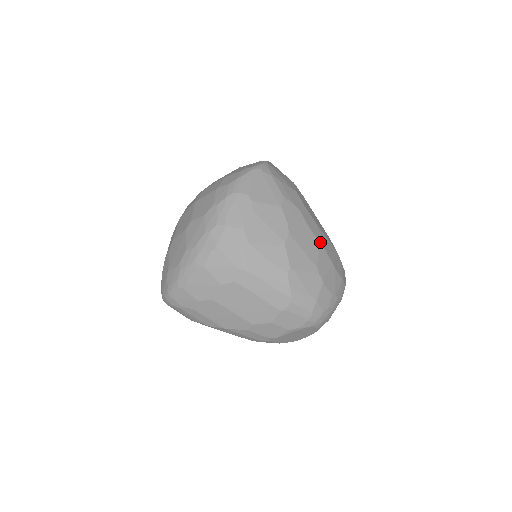
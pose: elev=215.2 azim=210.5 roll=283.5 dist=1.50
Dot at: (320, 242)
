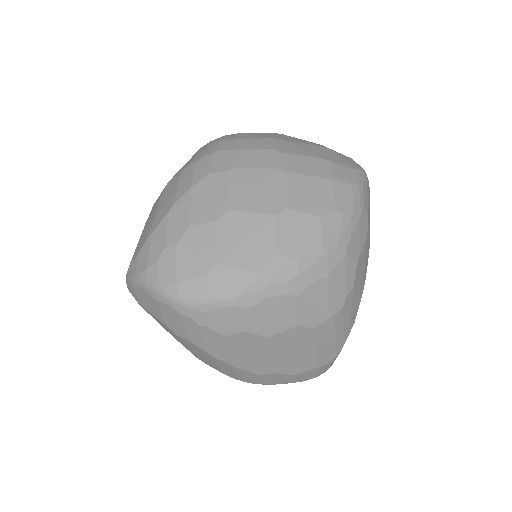
Dot at: occluded
